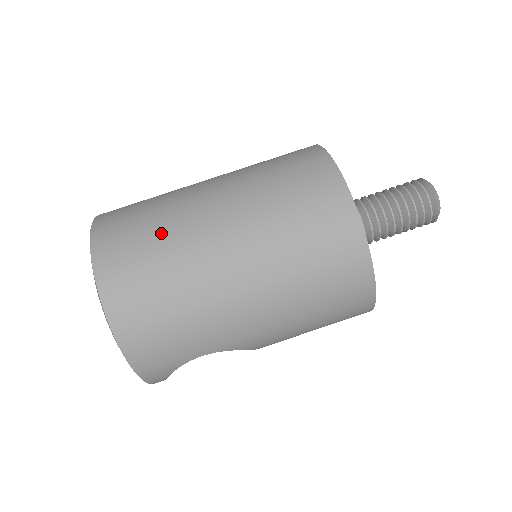
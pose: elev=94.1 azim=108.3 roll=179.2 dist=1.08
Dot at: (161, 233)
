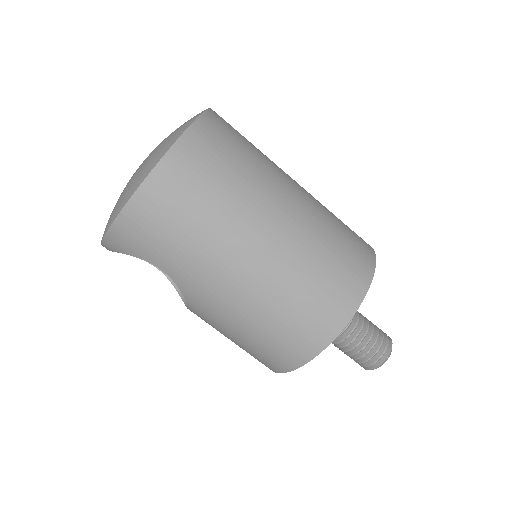
Dot at: (243, 174)
